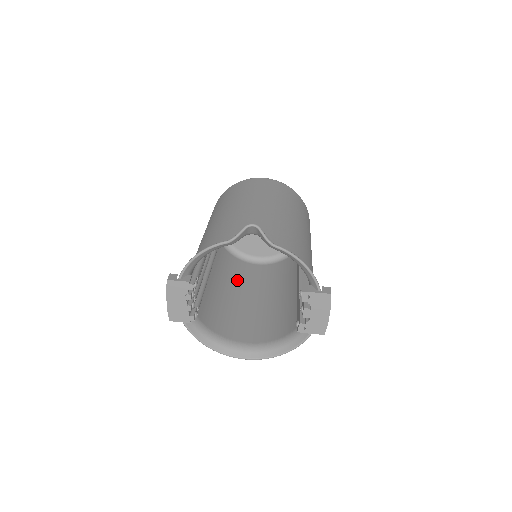
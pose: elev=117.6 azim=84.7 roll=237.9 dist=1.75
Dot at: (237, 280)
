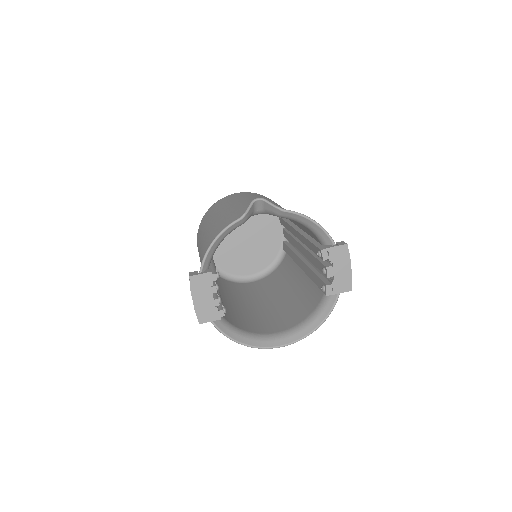
Dot at: (240, 295)
